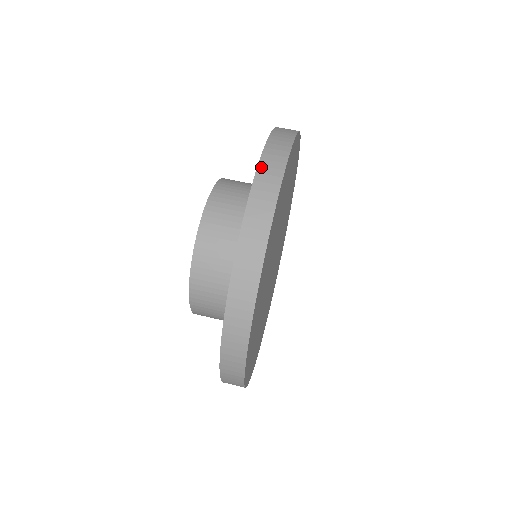
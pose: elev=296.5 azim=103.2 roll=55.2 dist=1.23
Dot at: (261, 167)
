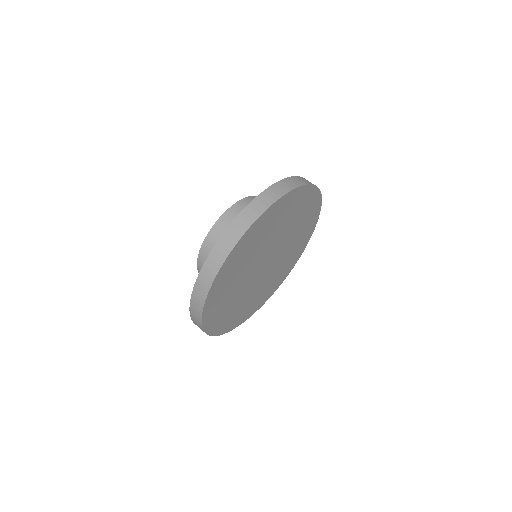
Dot at: occluded
